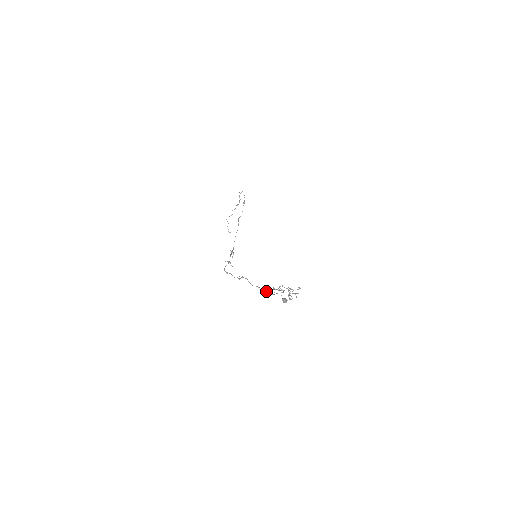
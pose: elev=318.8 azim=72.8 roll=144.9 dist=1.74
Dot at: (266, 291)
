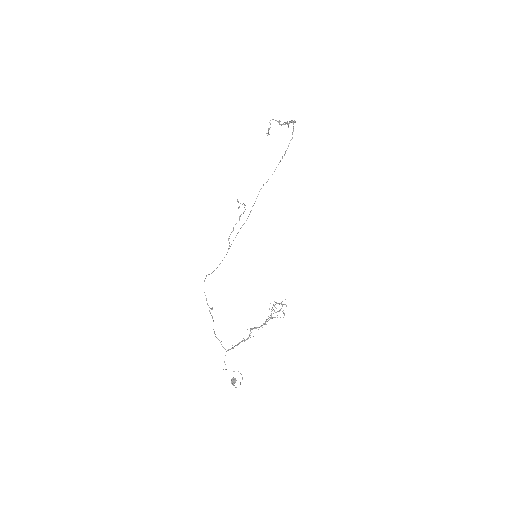
Dot at: (226, 351)
